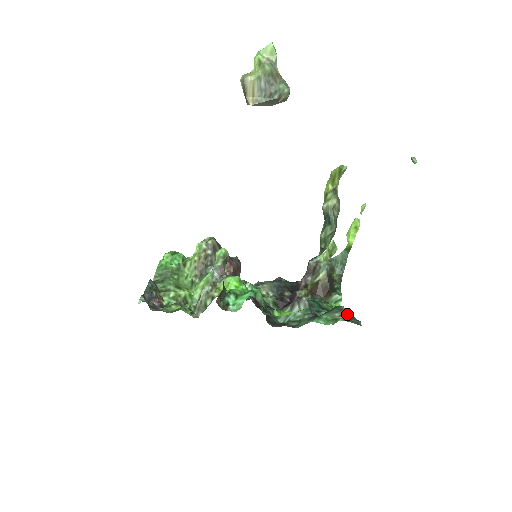
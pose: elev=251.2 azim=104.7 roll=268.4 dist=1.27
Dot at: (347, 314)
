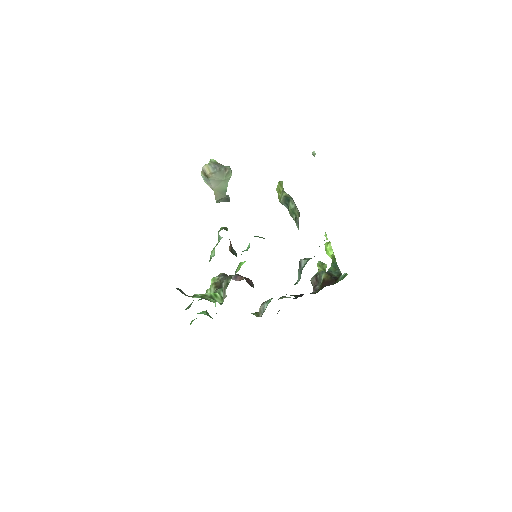
Dot at: occluded
